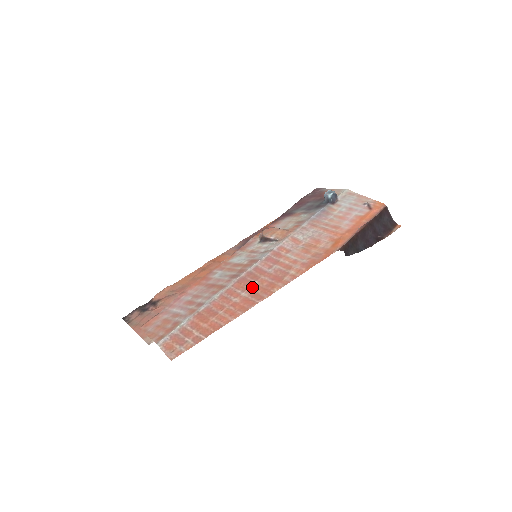
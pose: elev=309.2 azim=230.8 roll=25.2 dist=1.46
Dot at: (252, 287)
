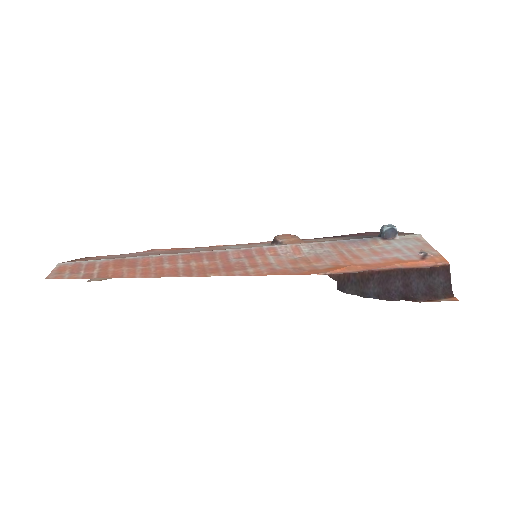
Dot at: (196, 264)
